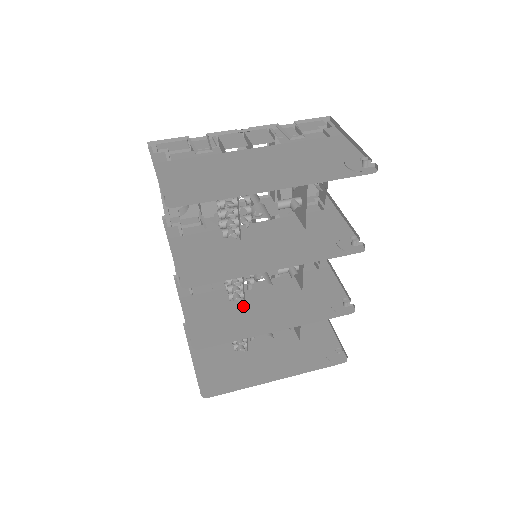
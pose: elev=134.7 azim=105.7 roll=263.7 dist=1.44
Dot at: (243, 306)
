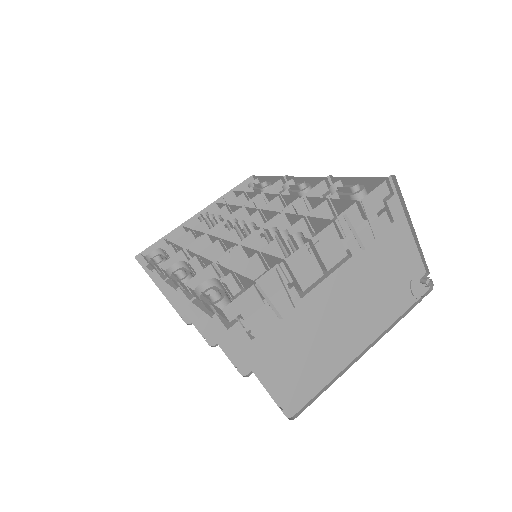
Dot at: occluded
